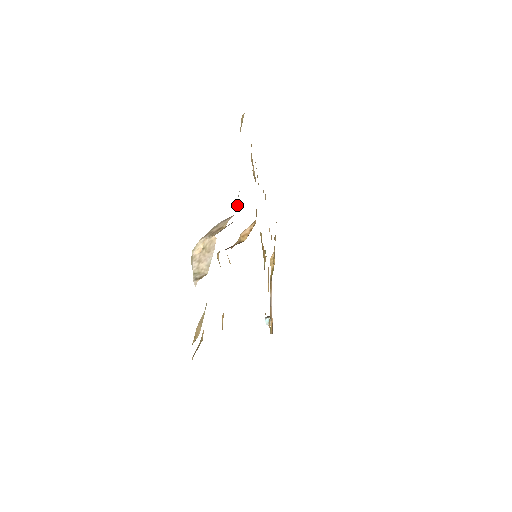
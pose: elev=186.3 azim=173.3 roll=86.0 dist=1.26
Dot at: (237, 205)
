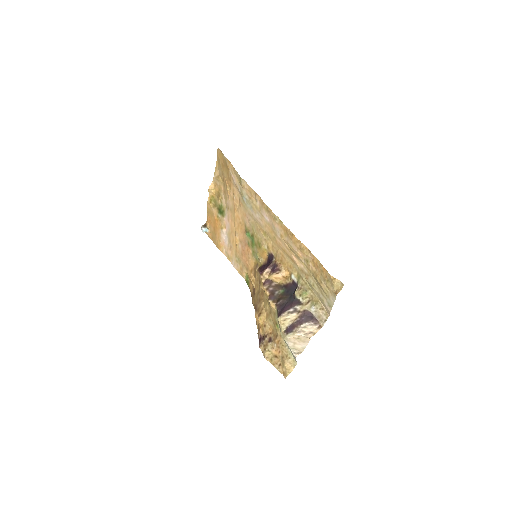
Dot at: (324, 323)
